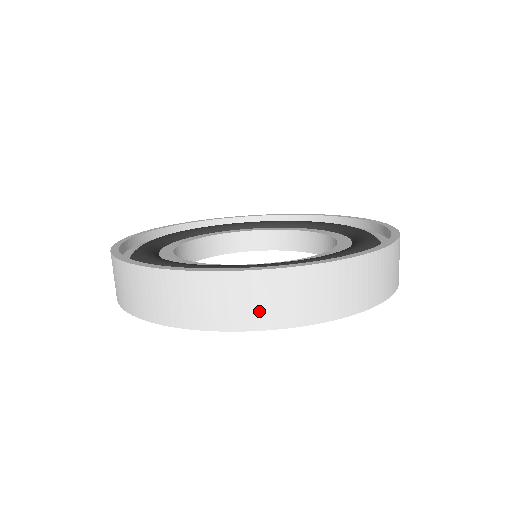
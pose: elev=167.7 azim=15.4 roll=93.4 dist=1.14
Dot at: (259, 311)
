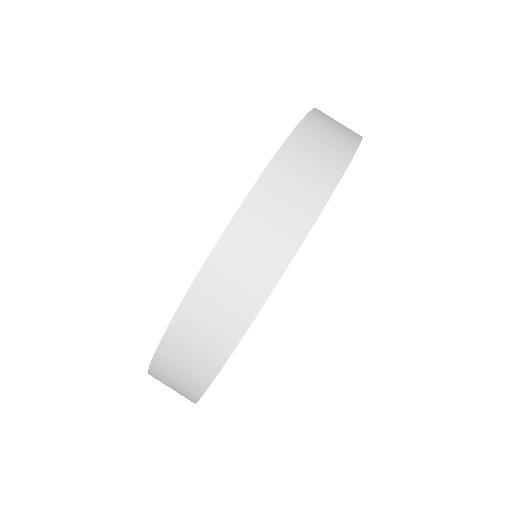
Dot at: (275, 242)
